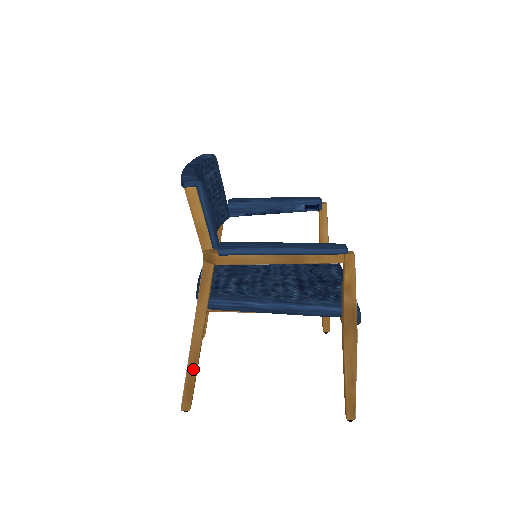
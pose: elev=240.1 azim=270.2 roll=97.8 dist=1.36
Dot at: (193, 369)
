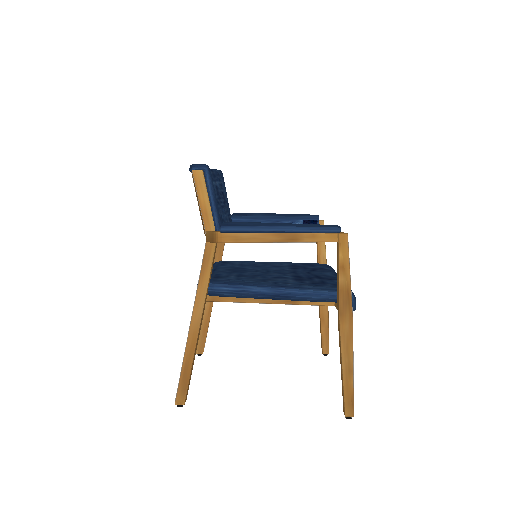
Dot at: (190, 357)
